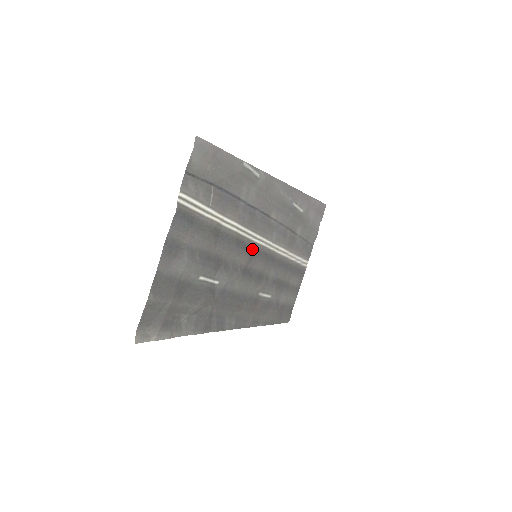
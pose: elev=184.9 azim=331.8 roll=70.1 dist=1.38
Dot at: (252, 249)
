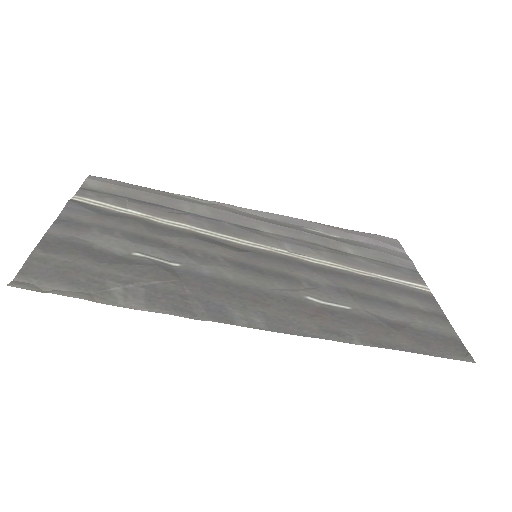
Dot at: (241, 250)
